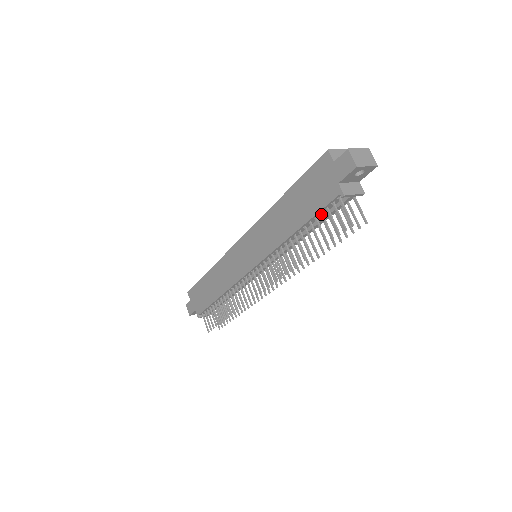
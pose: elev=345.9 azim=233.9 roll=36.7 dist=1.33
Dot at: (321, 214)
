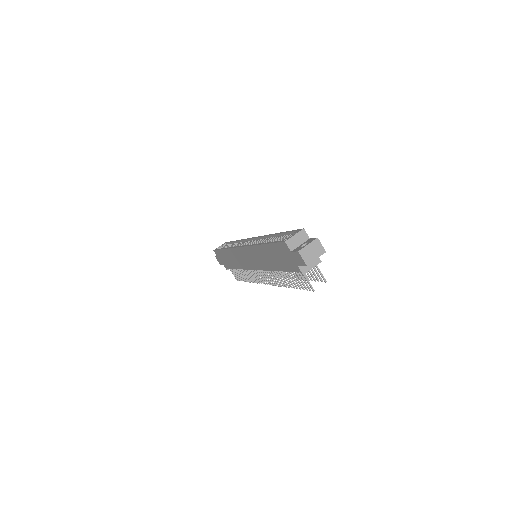
Dot at: occluded
